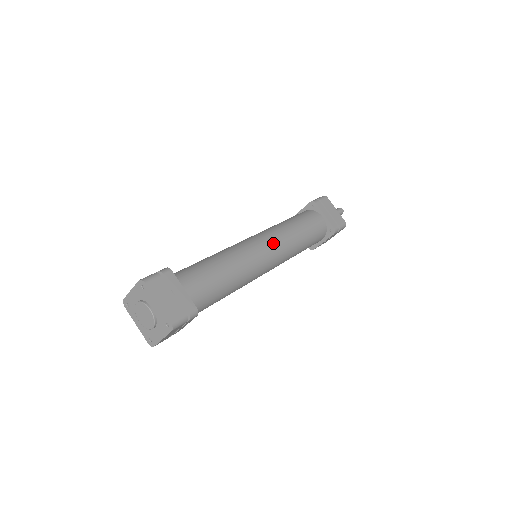
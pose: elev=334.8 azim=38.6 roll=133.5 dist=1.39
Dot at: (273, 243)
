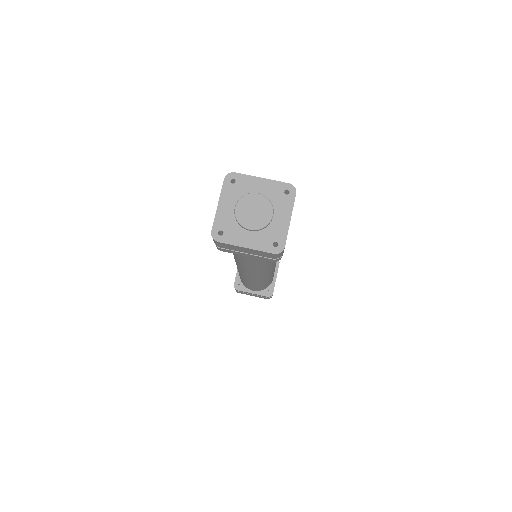
Dot at: occluded
